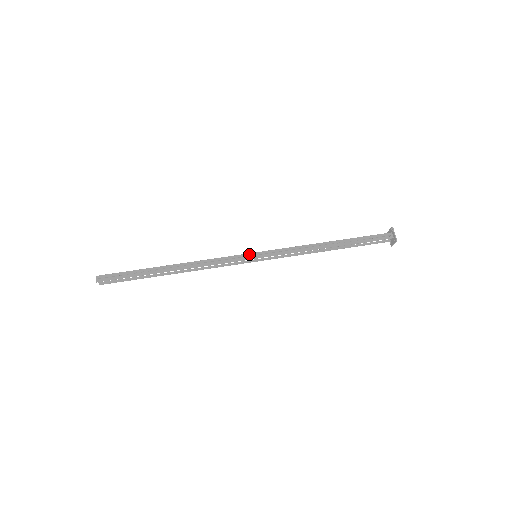
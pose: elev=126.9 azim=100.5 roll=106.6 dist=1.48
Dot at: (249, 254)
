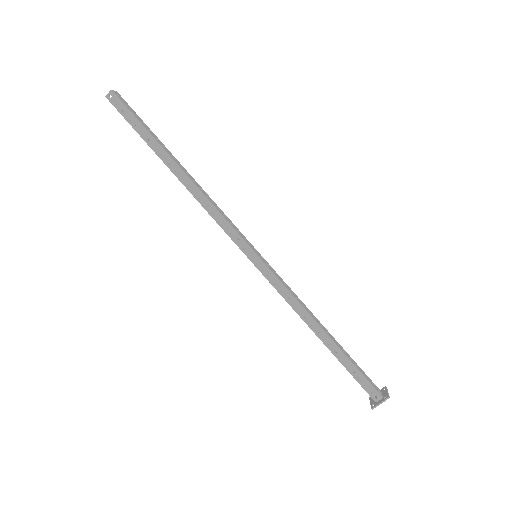
Dot at: (250, 249)
